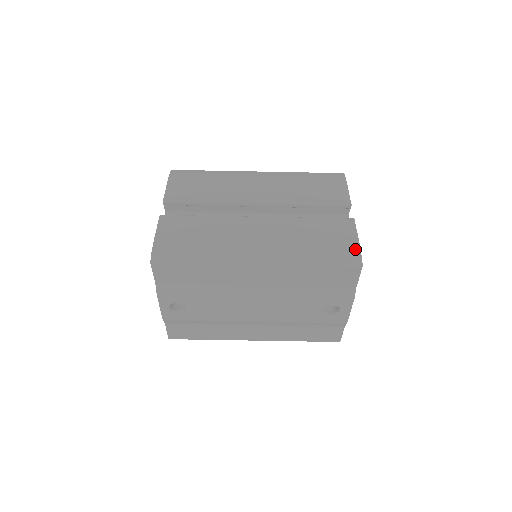
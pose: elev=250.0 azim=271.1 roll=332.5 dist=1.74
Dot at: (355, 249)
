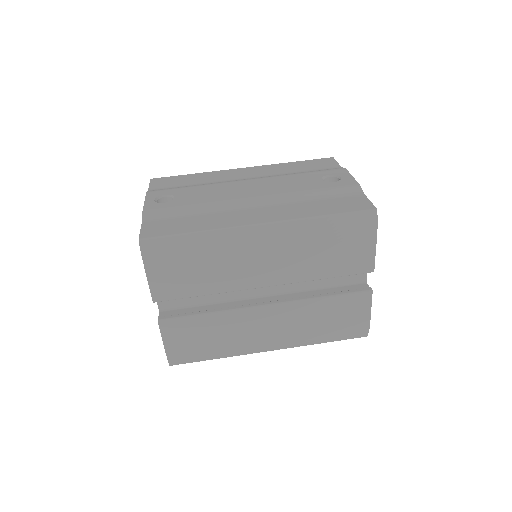
Dot at: occluded
